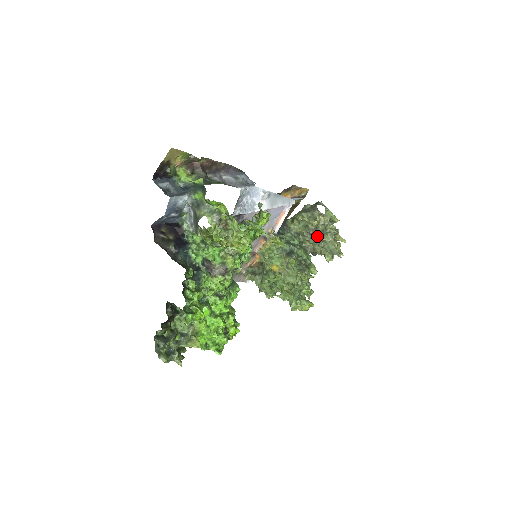
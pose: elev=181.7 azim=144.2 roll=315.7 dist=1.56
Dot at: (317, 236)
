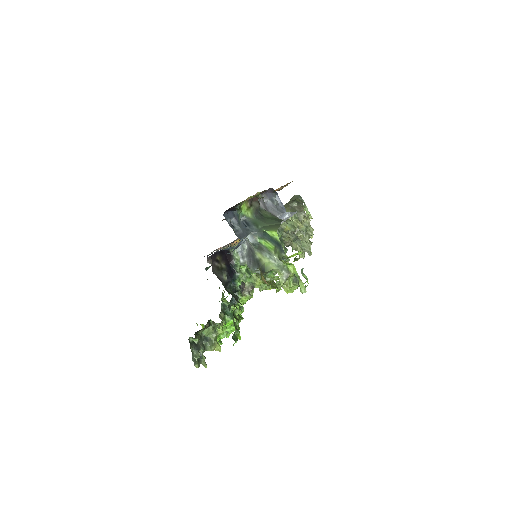
Dot at: (300, 237)
